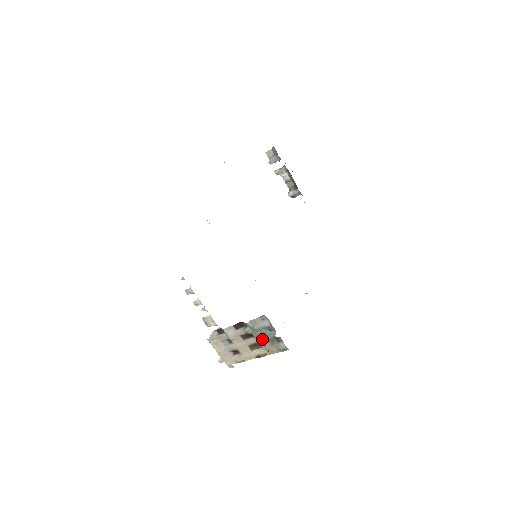
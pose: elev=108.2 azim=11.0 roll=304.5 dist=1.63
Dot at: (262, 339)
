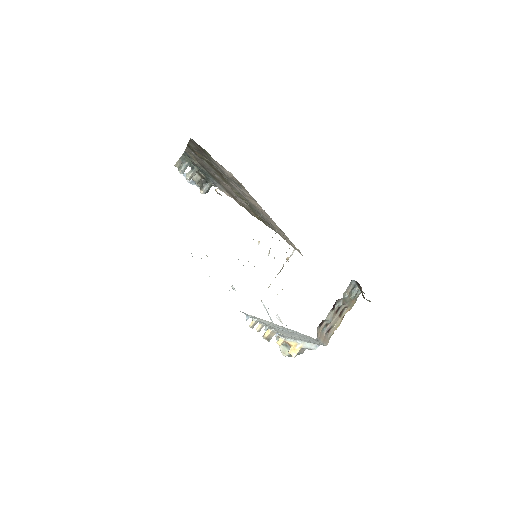
Dot at: (349, 301)
